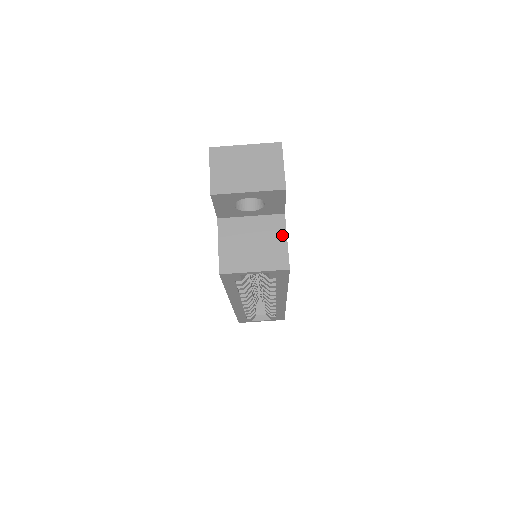
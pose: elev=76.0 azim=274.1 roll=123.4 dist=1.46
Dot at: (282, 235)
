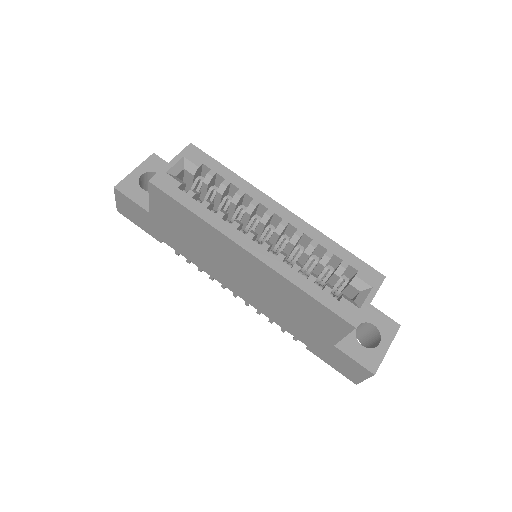
Dot at: occluded
